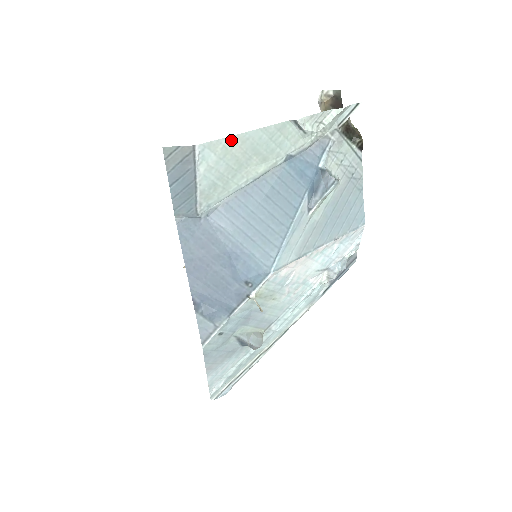
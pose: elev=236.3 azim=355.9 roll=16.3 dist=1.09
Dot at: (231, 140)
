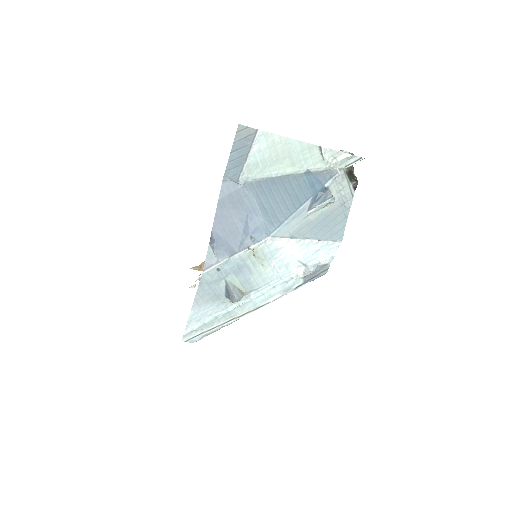
Dot at: (279, 138)
